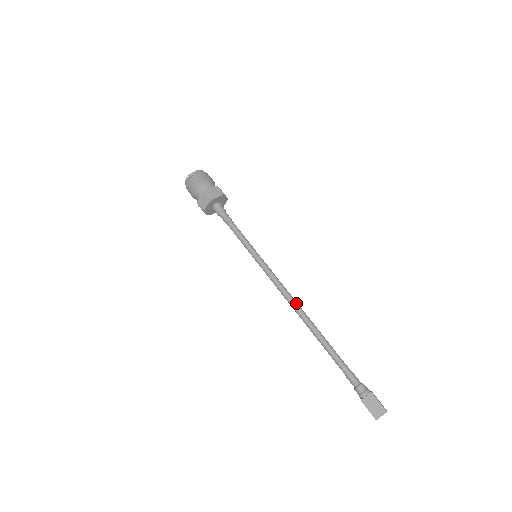
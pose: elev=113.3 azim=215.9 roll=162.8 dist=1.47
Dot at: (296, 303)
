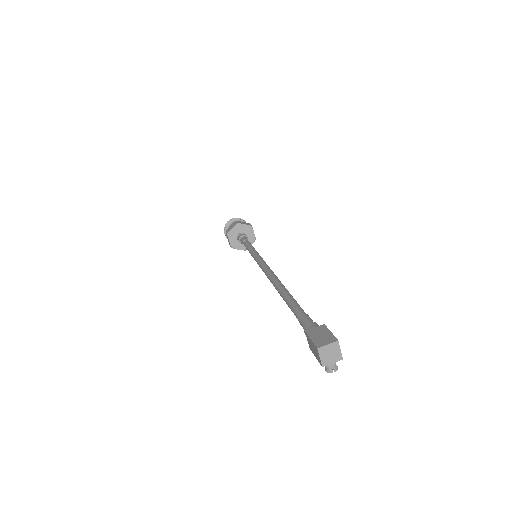
Dot at: occluded
